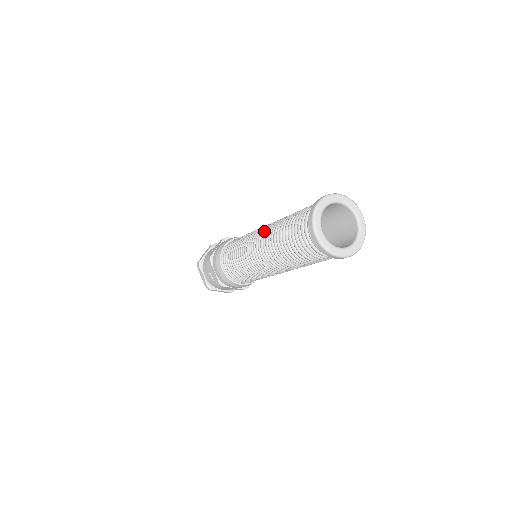
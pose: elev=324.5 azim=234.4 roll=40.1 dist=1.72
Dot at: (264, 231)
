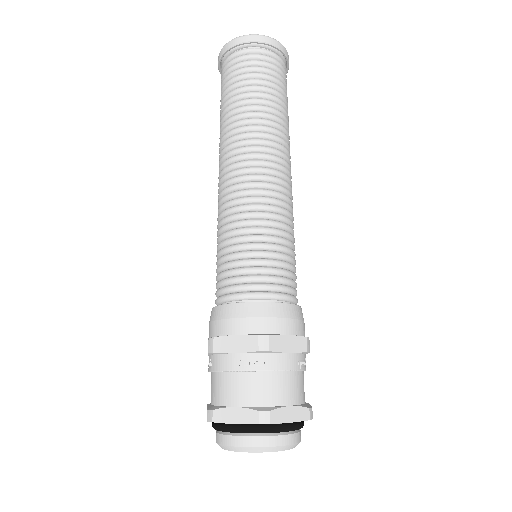
Dot at: occluded
